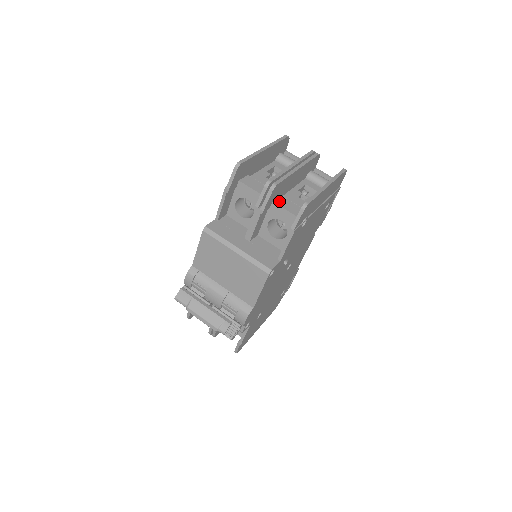
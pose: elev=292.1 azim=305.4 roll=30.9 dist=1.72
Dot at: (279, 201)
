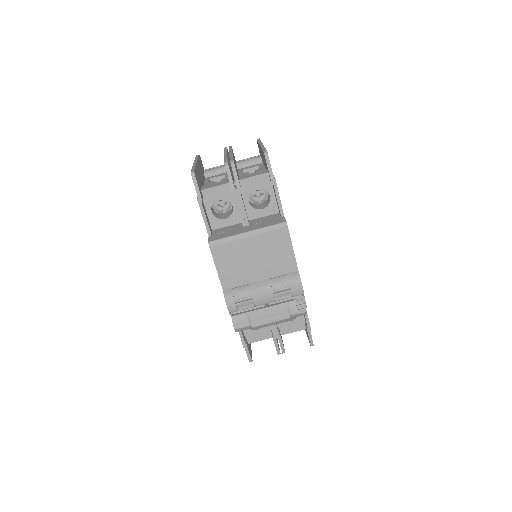
Dot at: (242, 178)
